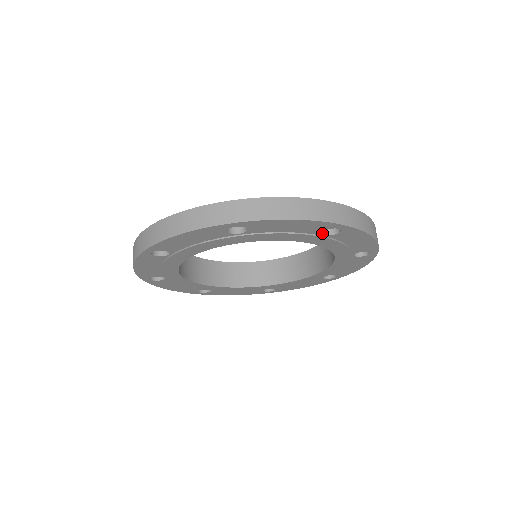
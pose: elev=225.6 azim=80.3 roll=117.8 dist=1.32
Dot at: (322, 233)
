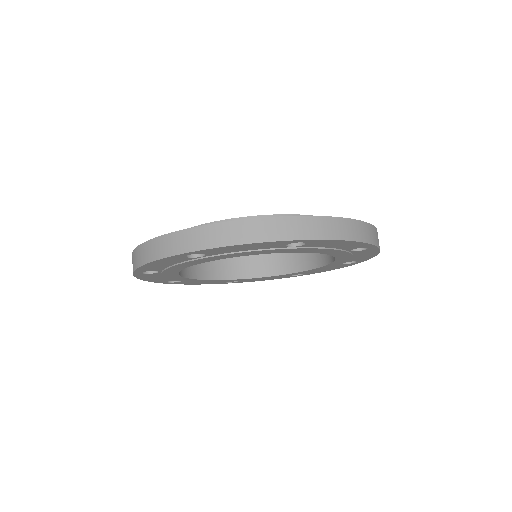
Dot at: (350, 249)
